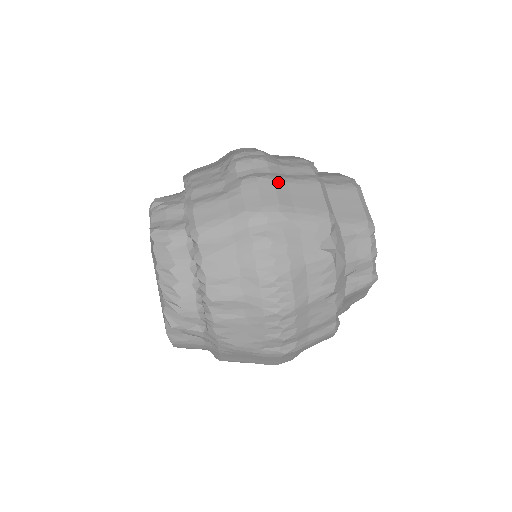
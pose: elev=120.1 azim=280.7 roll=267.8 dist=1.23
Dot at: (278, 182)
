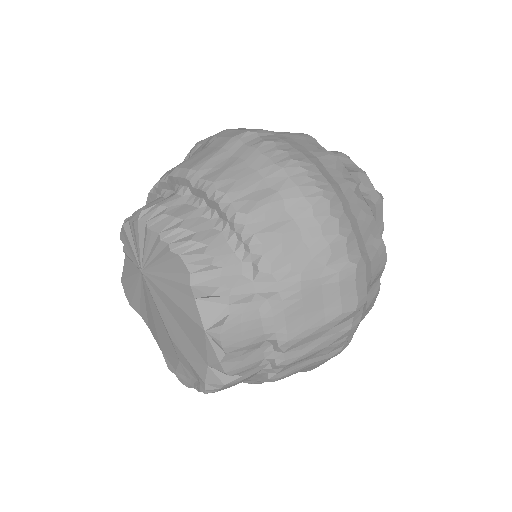
Dot at: occluded
